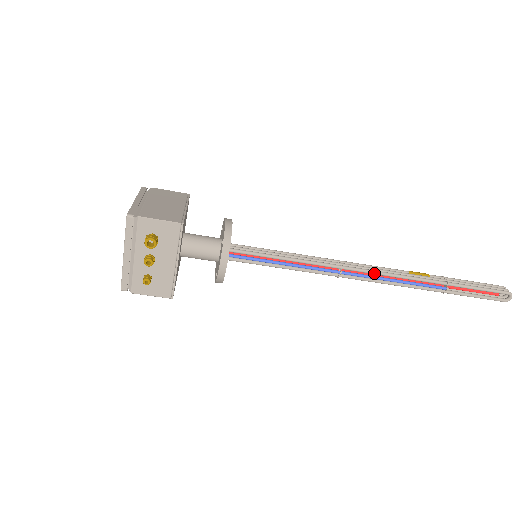
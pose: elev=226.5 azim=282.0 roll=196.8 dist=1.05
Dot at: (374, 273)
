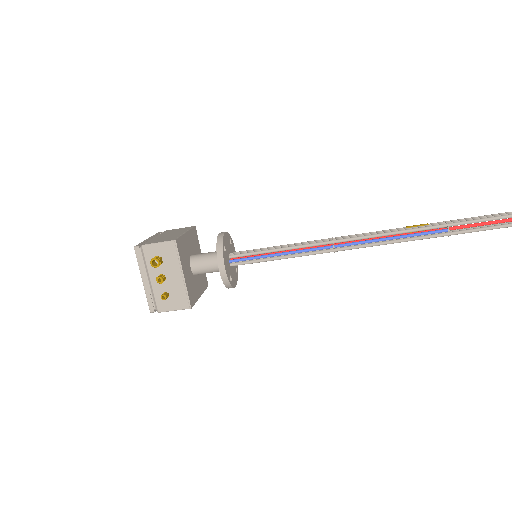
Dot at: (367, 237)
